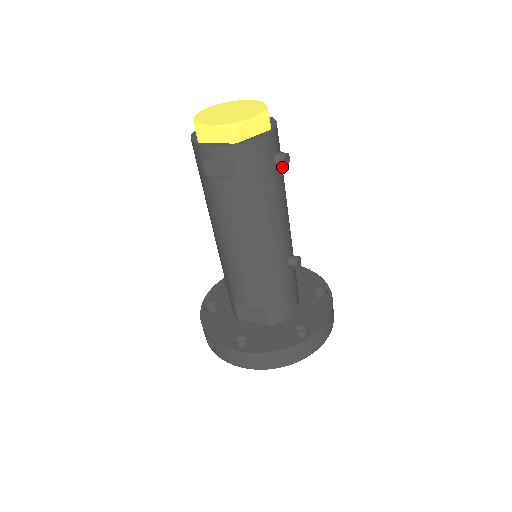
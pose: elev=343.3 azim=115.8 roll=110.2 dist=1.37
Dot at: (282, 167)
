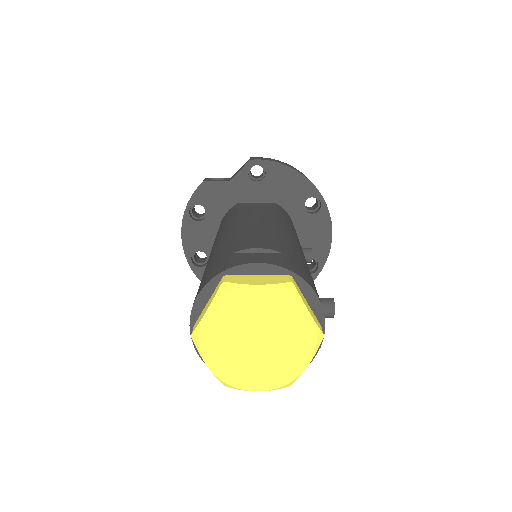
Dot at: occluded
